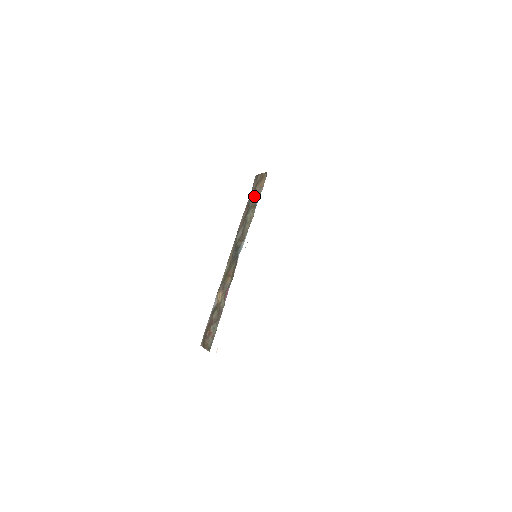
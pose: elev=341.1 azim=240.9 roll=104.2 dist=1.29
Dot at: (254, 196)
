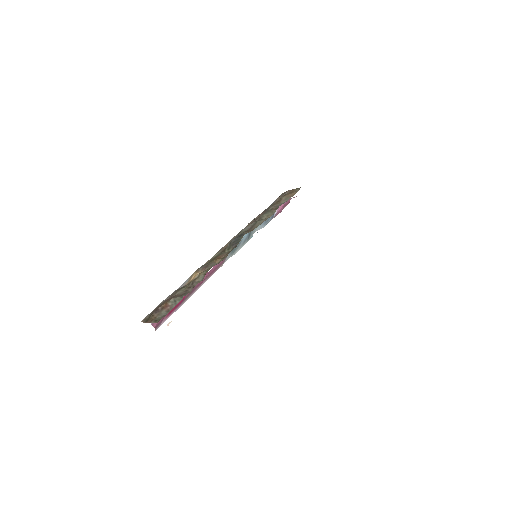
Dot at: (277, 203)
